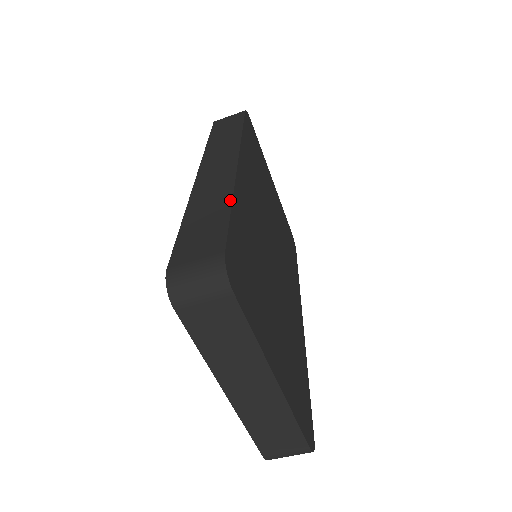
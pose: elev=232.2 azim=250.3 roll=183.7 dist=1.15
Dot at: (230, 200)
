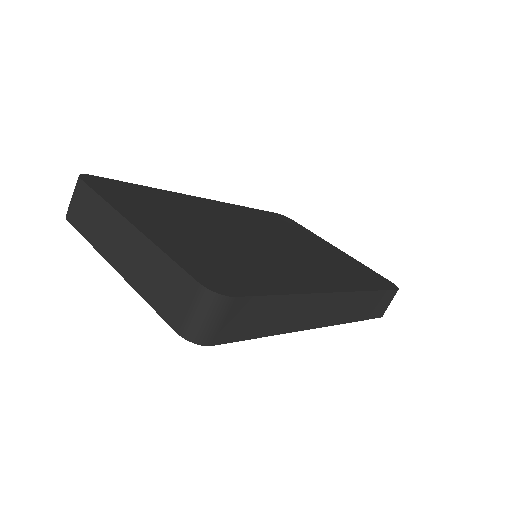
Dot at: occluded
